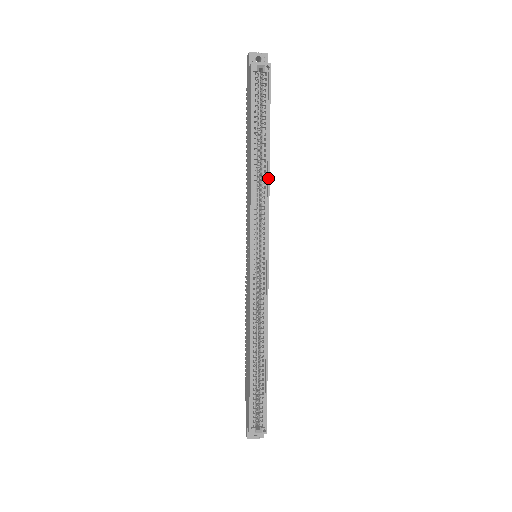
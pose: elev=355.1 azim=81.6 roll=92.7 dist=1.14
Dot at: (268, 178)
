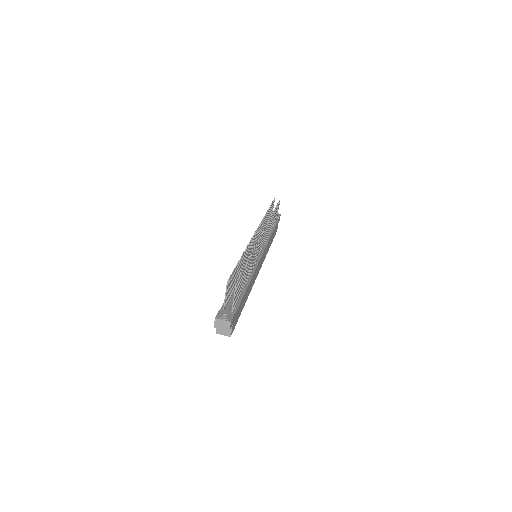
Dot at: (248, 295)
